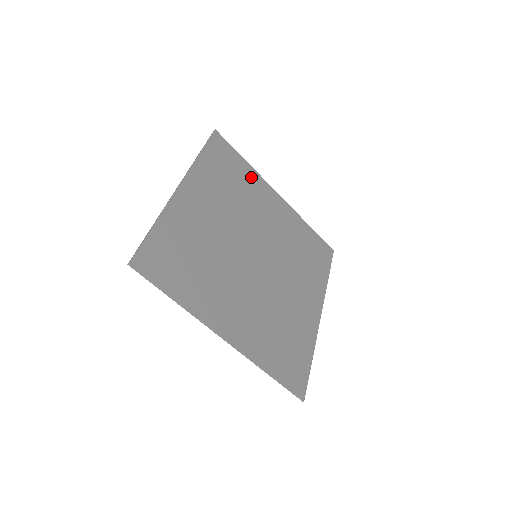
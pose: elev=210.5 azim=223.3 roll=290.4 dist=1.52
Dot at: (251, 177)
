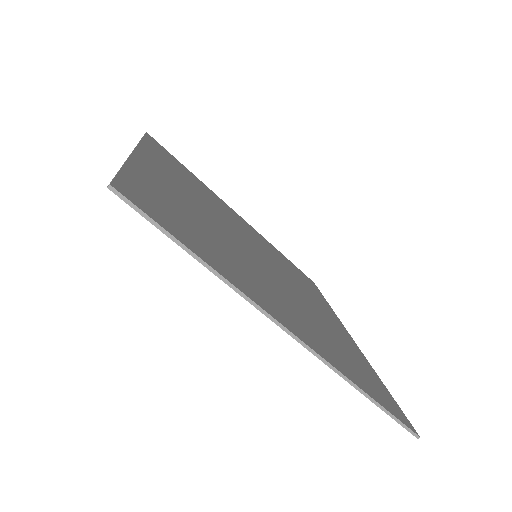
Dot at: (204, 187)
